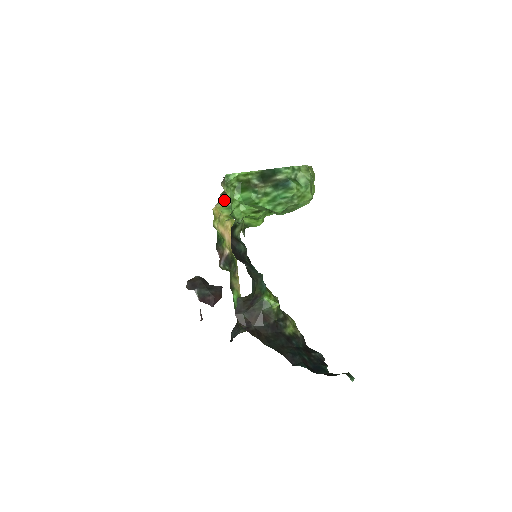
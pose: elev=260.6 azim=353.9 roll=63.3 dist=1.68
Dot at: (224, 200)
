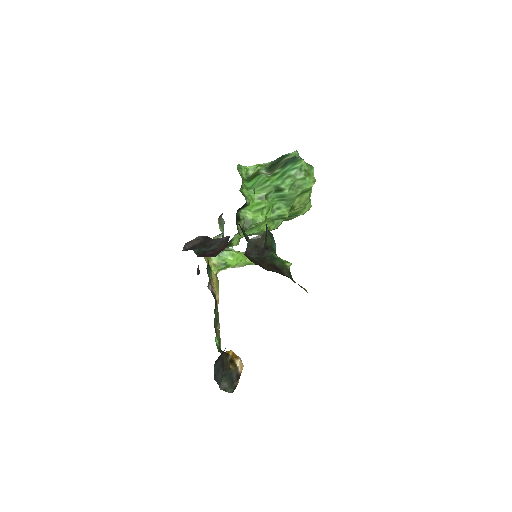
Dot at: occluded
